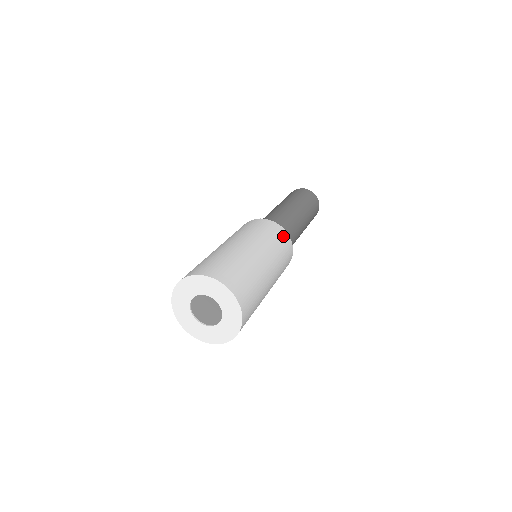
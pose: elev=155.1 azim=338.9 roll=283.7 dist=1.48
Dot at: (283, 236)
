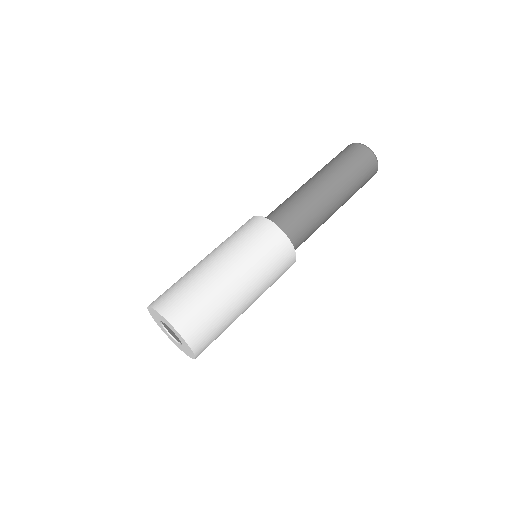
Dot at: (288, 268)
